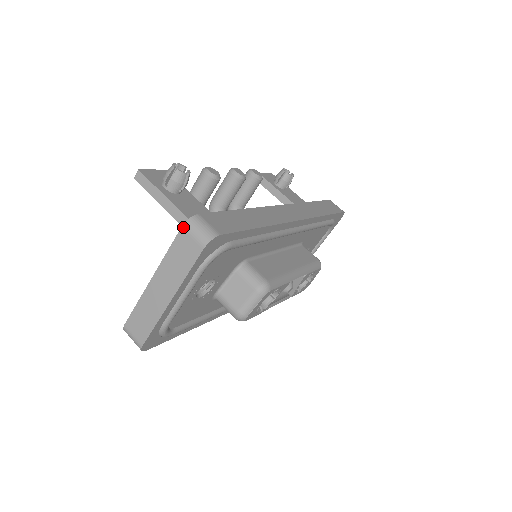
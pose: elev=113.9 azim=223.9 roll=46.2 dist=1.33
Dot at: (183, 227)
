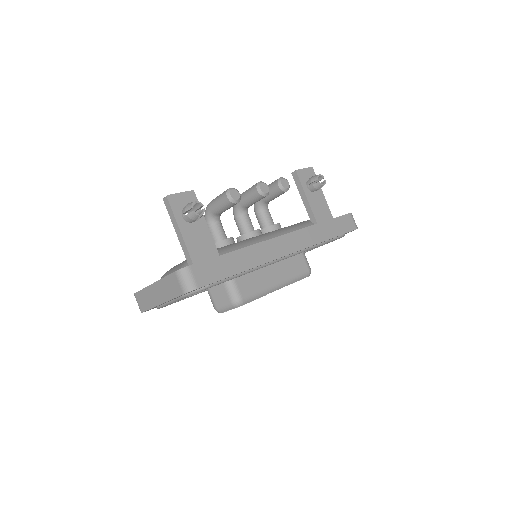
Dot at: (175, 272)
